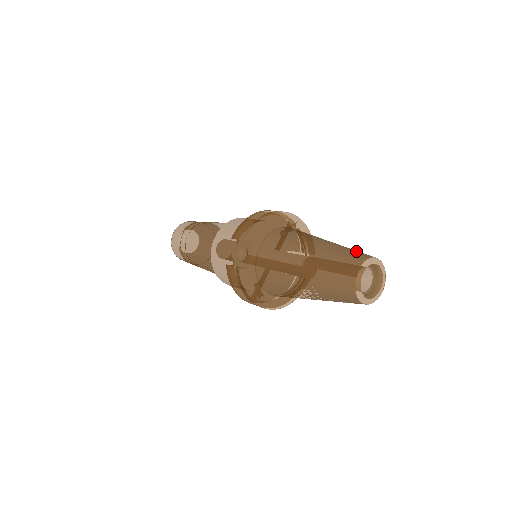
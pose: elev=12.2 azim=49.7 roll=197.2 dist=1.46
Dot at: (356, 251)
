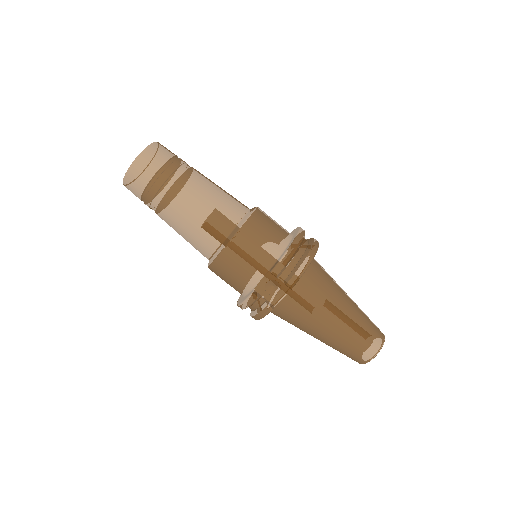
Dot at: (373, 325)
